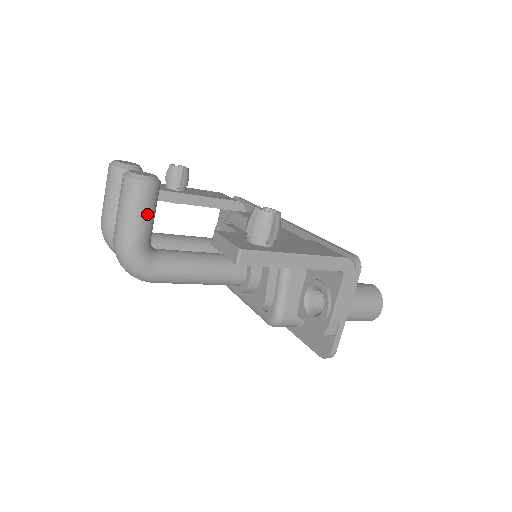
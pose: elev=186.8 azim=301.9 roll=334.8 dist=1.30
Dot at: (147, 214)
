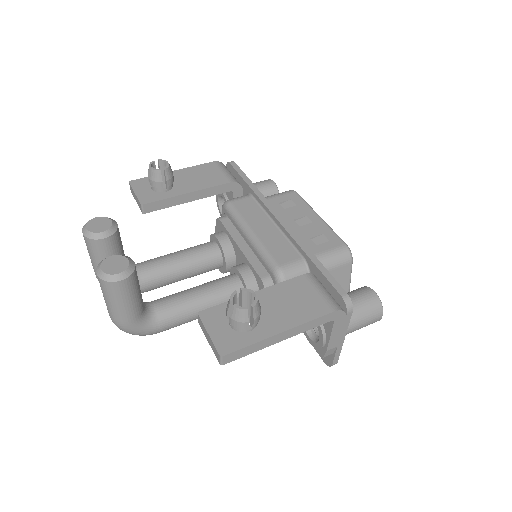
Dot at: (131, 300)
